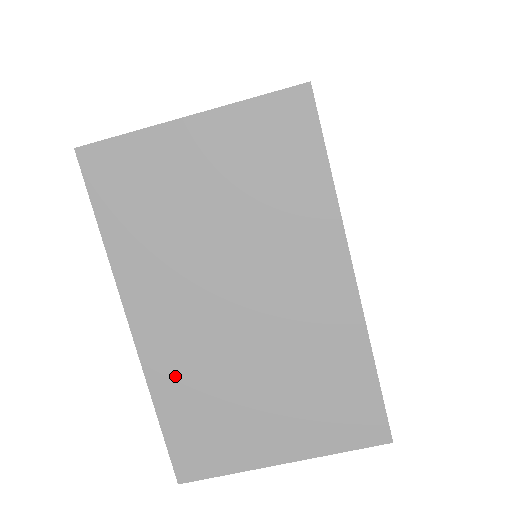
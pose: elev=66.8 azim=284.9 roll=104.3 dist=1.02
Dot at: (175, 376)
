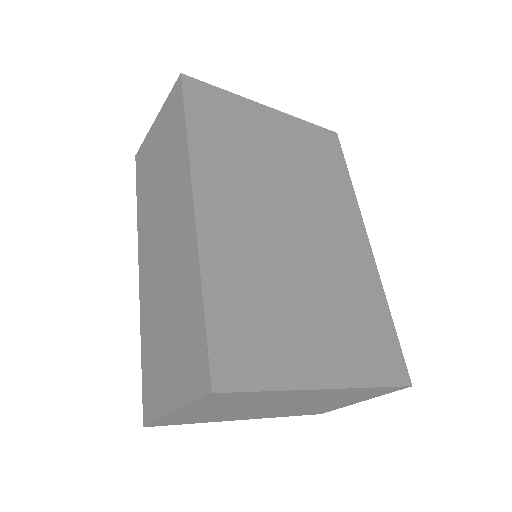
Dot at: (282, 414)
